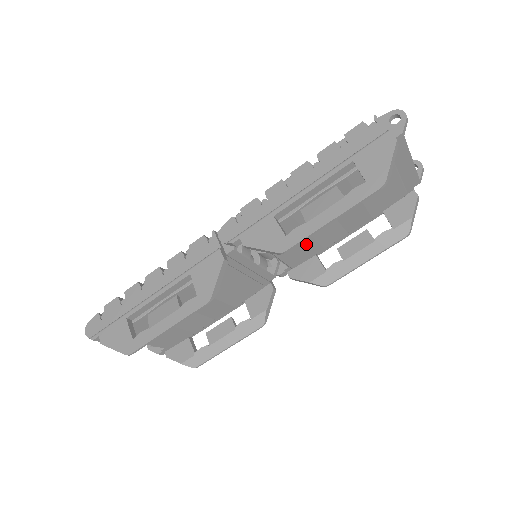
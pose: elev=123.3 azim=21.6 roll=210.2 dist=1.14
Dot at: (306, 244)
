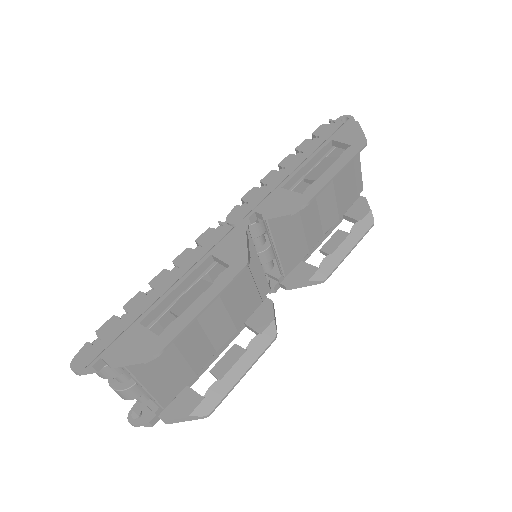
Dot at: (298, 239)
